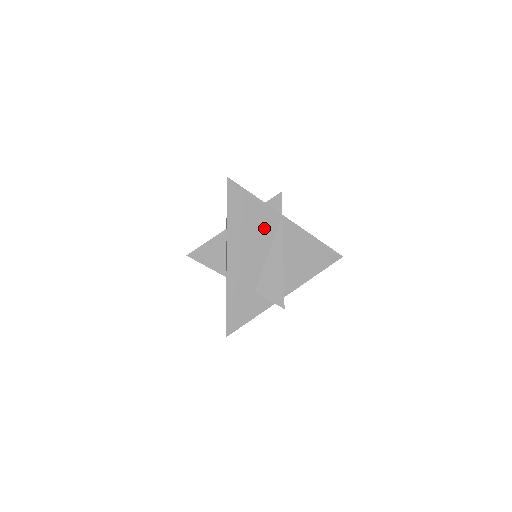
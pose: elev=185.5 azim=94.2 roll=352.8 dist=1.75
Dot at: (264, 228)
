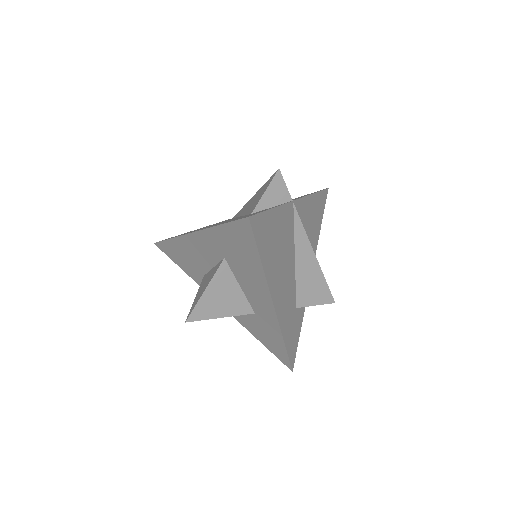
Dot at: (286, 236)
